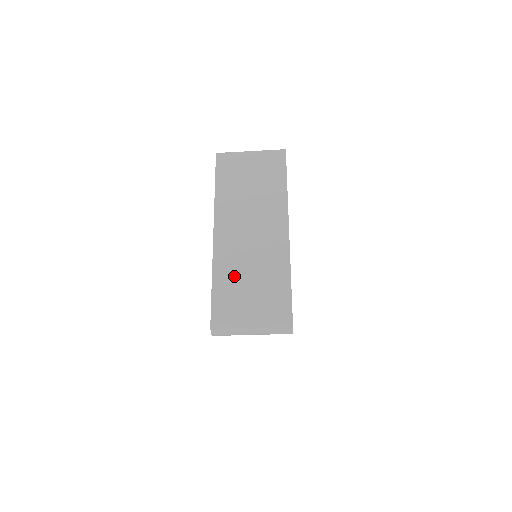
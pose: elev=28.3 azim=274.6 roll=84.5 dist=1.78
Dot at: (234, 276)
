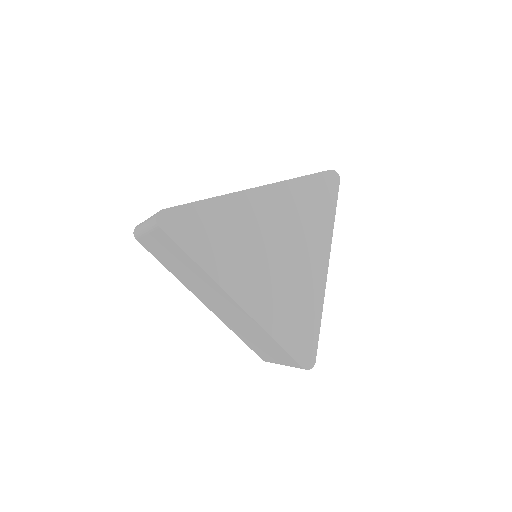
Dot at: (243, 334)
